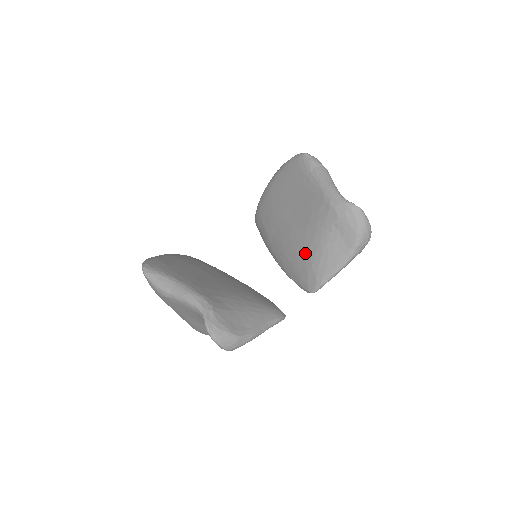
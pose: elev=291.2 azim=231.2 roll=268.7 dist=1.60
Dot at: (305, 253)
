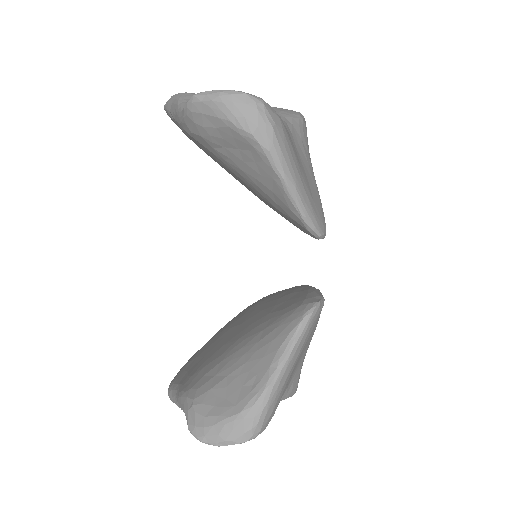
Dot at: occluded
